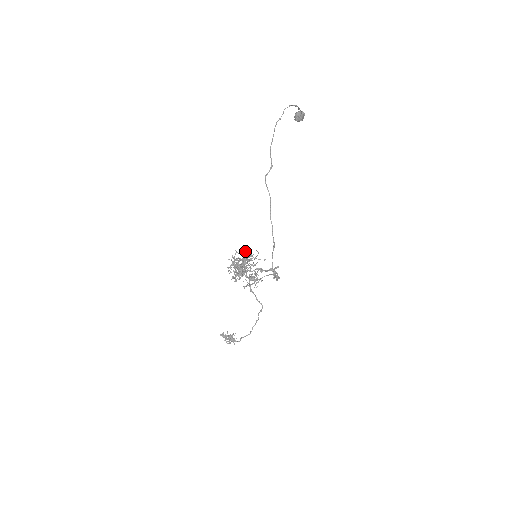
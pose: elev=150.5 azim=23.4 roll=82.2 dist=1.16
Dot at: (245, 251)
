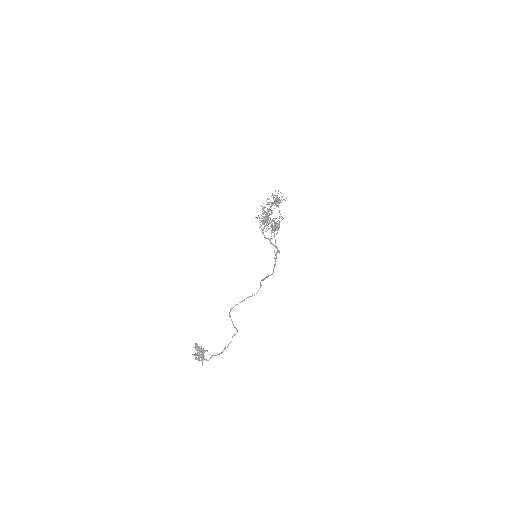
Dot at: occluded
